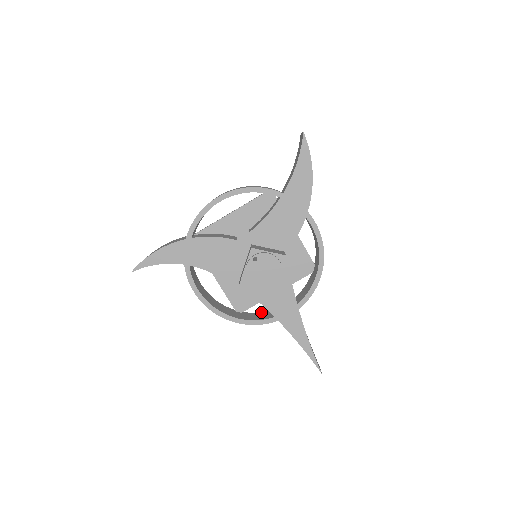
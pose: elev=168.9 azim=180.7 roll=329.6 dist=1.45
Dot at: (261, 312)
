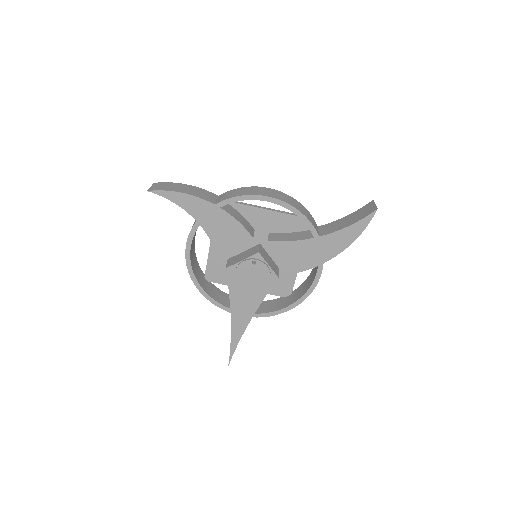
Dot at: (222, 291)
